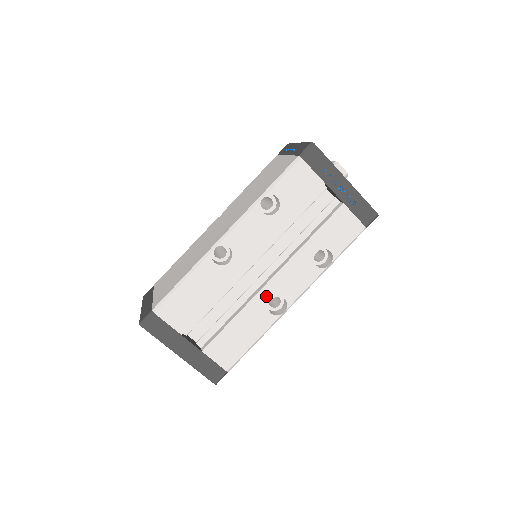
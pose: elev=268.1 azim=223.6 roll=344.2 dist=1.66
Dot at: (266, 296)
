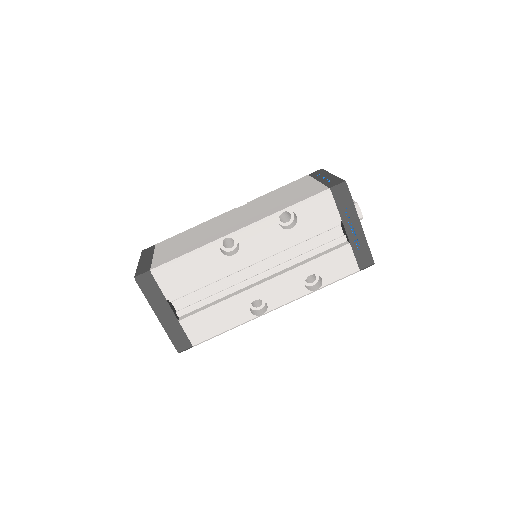
Dot at: (252, 295)
